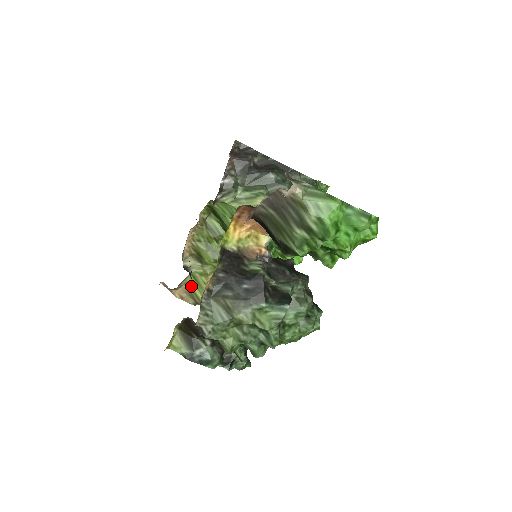
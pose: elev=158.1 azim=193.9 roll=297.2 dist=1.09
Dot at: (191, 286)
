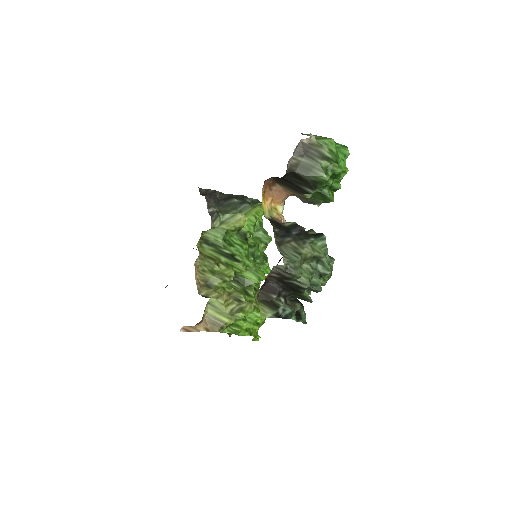
Dot at: (211, 314)
